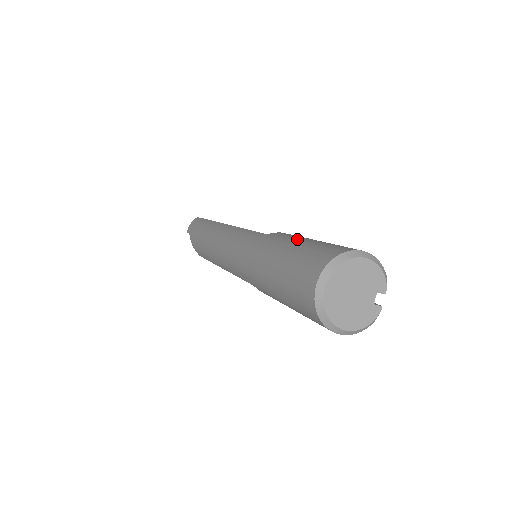
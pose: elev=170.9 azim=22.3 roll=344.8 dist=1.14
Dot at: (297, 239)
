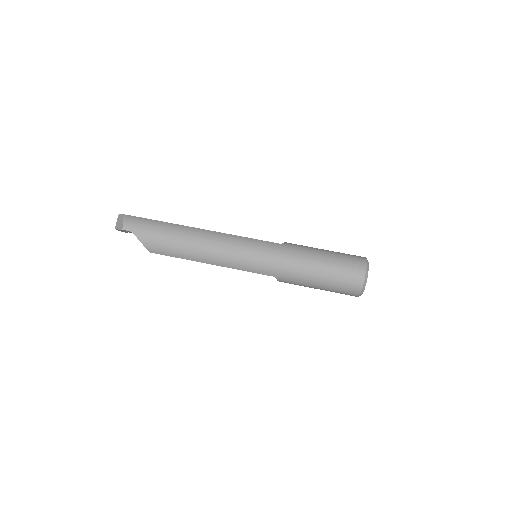
Dot at: (318, 249)
